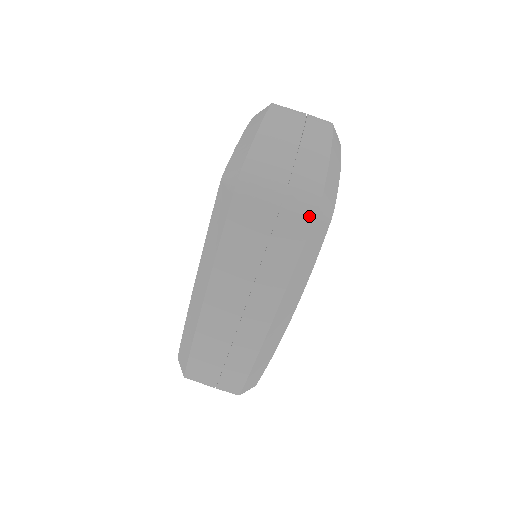
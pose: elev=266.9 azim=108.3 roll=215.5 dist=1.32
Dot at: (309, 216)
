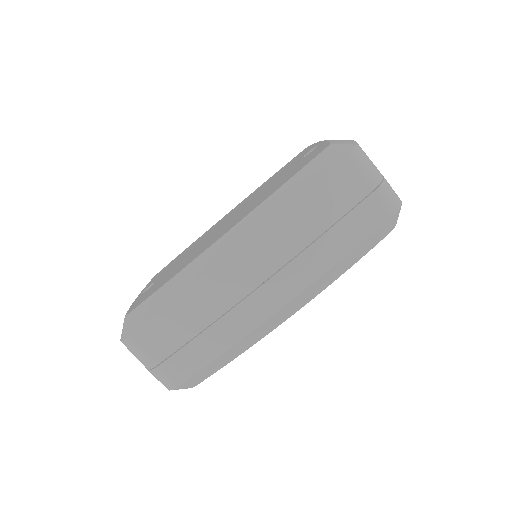
Dot at: (390, 211)
